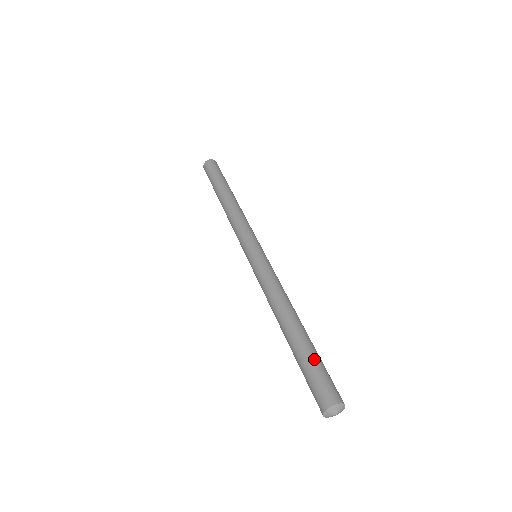
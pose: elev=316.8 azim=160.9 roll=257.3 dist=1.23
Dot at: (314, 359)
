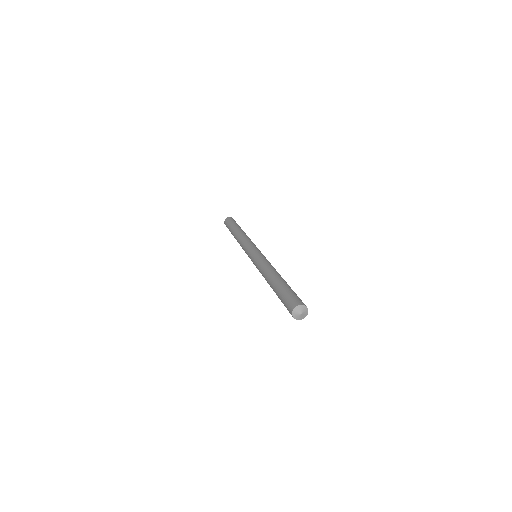
Dot at: (284, 290)
